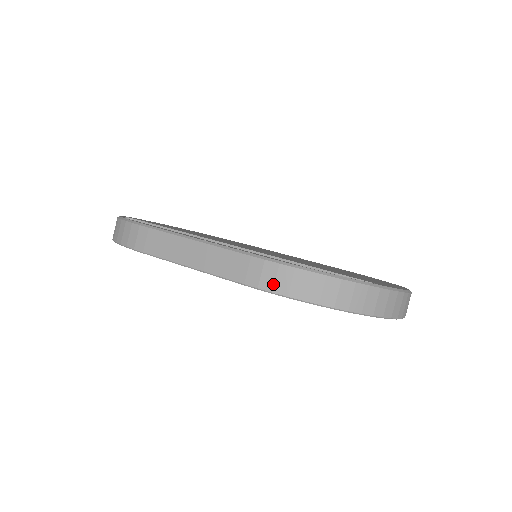
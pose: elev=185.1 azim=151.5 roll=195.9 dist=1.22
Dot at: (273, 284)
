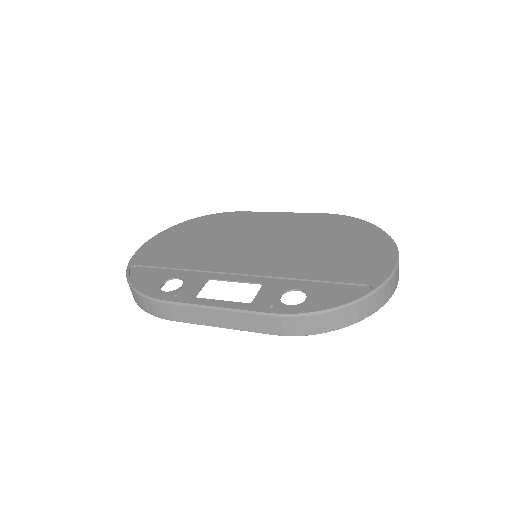
Dot at: (294, 331)
